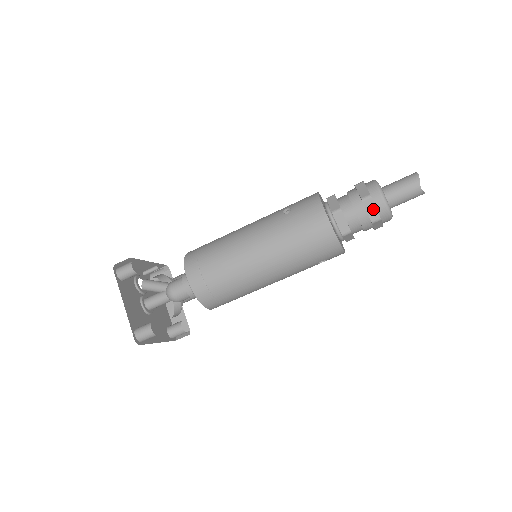
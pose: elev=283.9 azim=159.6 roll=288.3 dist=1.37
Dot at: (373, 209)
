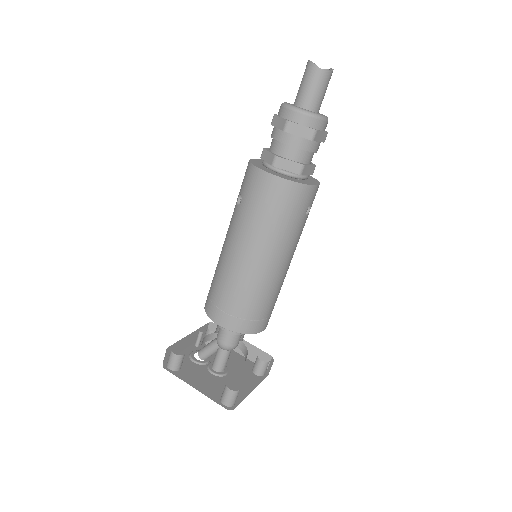
Dot at: (301, 129)
